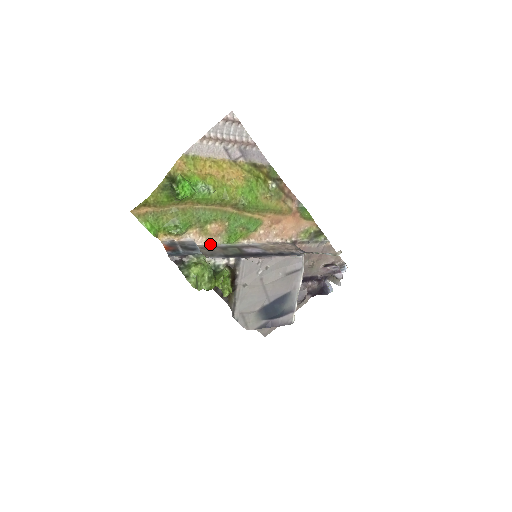
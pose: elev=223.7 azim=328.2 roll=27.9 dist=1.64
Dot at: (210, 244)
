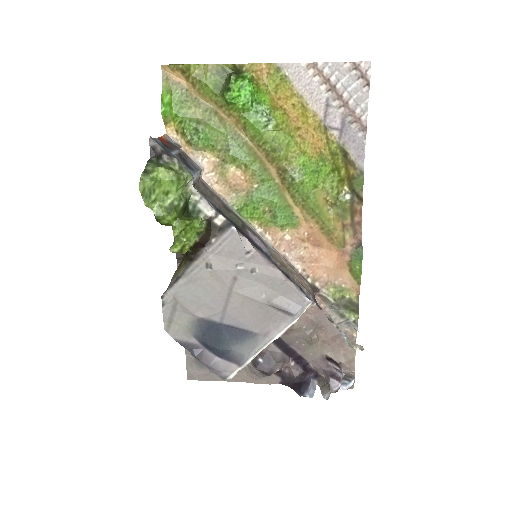
Dot at: (217, 192)
